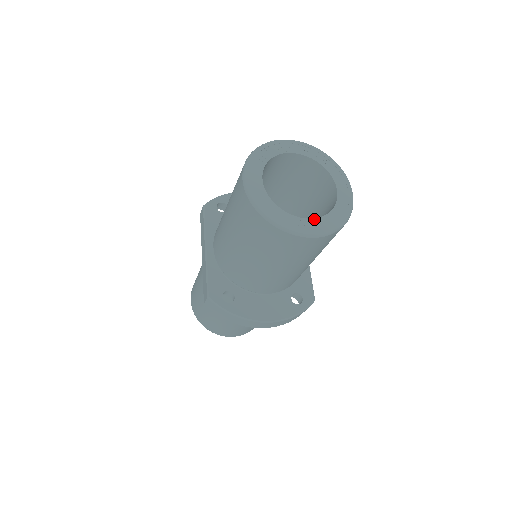
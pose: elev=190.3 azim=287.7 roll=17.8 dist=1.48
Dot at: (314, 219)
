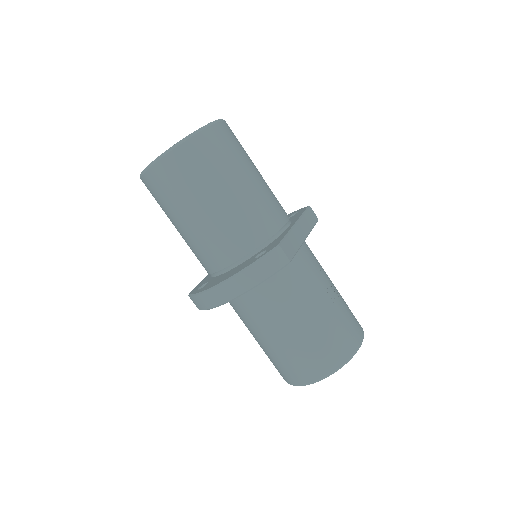
Dot at: occluded
